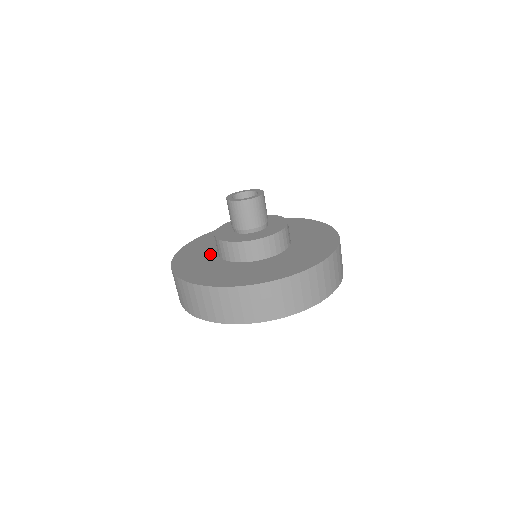
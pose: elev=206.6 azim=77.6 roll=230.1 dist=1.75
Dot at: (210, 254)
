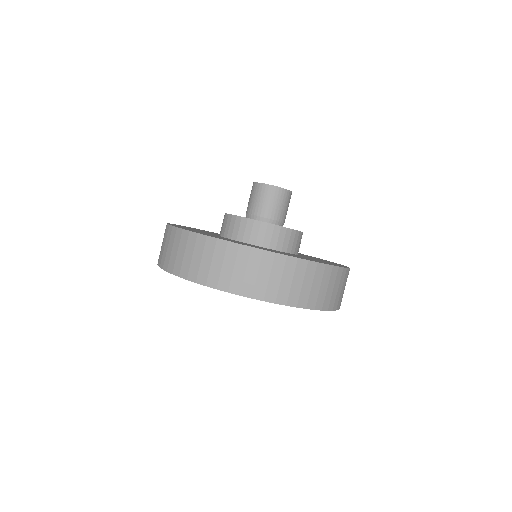
Dot at: occluded
